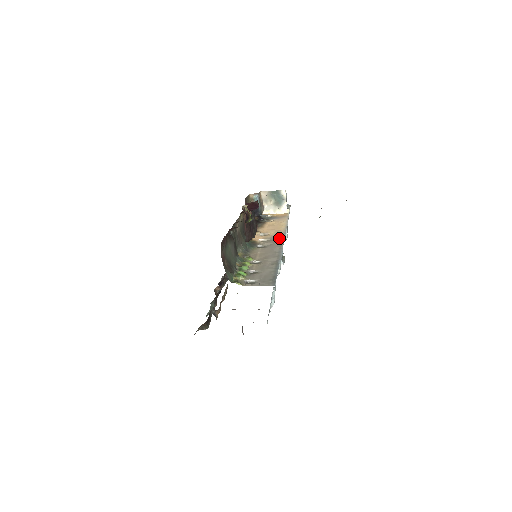
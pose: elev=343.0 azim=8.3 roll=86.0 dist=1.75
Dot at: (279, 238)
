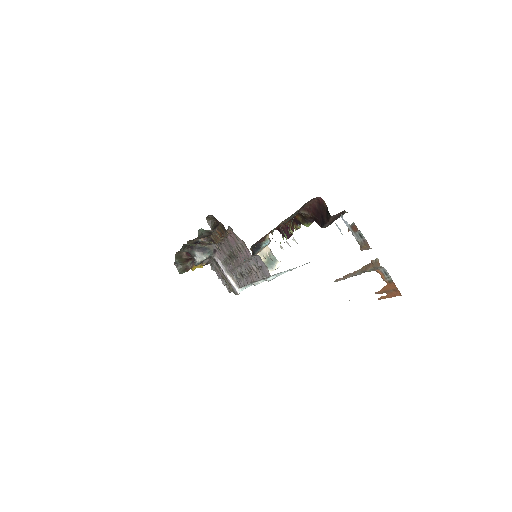
Dot at: occluded
